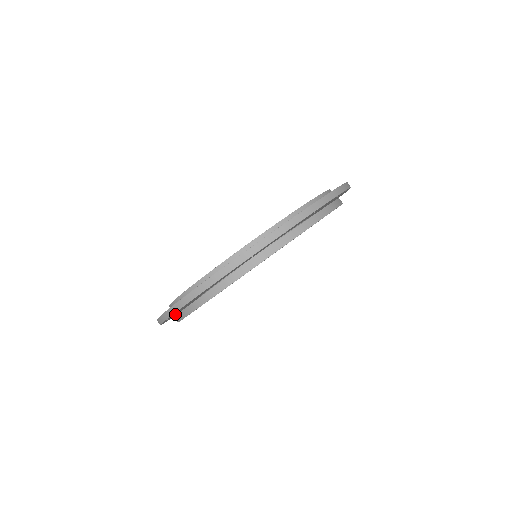
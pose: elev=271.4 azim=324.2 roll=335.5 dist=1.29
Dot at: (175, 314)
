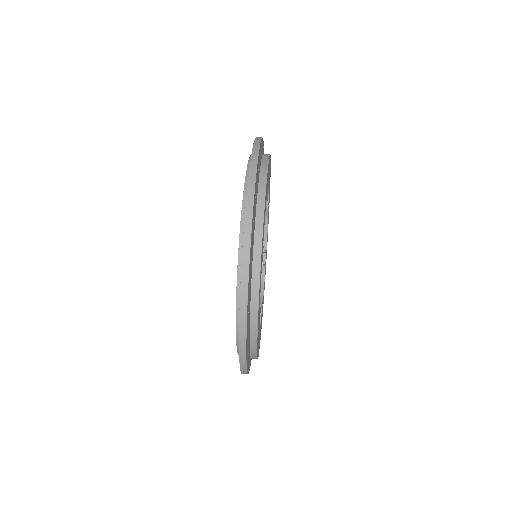
Dot at: (248, 346)
